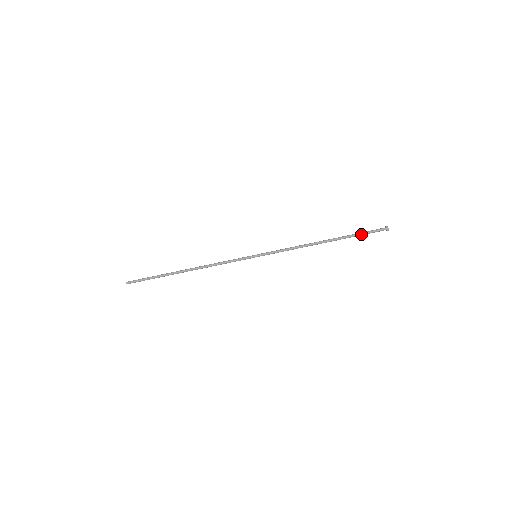
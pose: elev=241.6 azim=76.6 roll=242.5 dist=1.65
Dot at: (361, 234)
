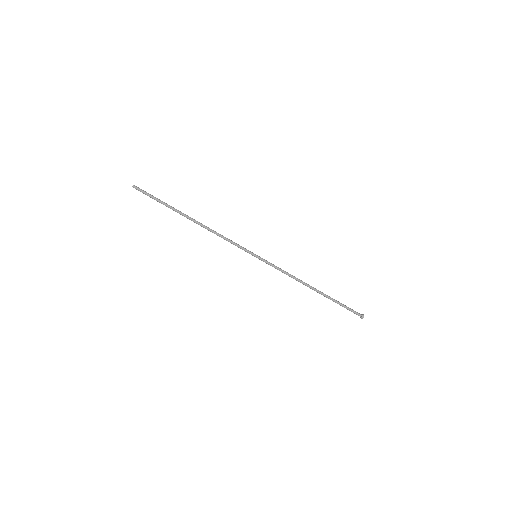
Dot at: (342, 306)
